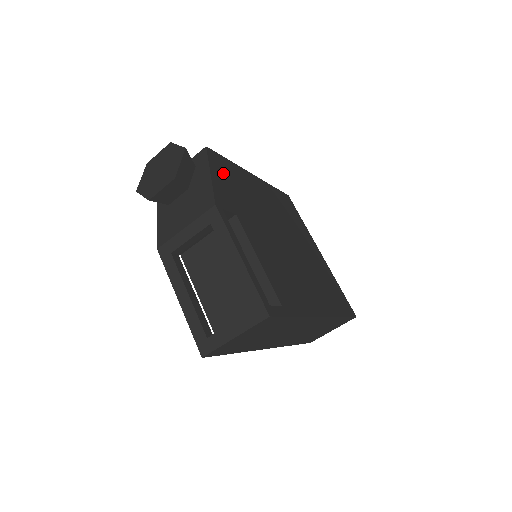
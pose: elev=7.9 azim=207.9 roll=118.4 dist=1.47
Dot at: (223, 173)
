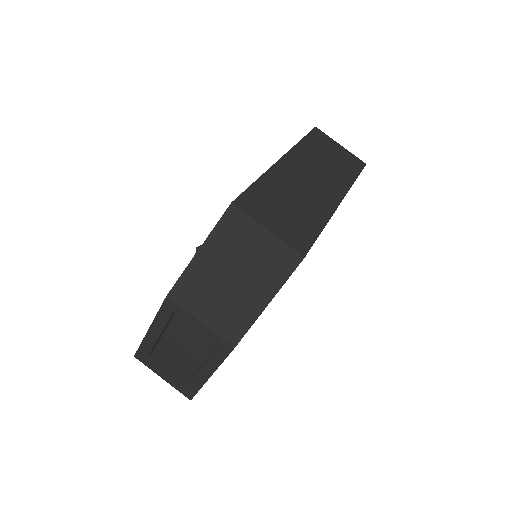
Dot at: occluded
